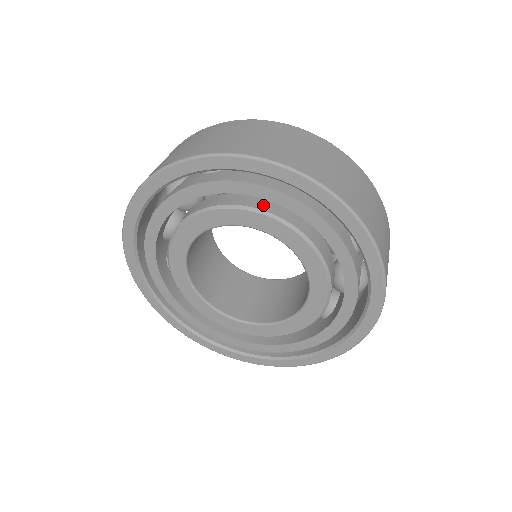
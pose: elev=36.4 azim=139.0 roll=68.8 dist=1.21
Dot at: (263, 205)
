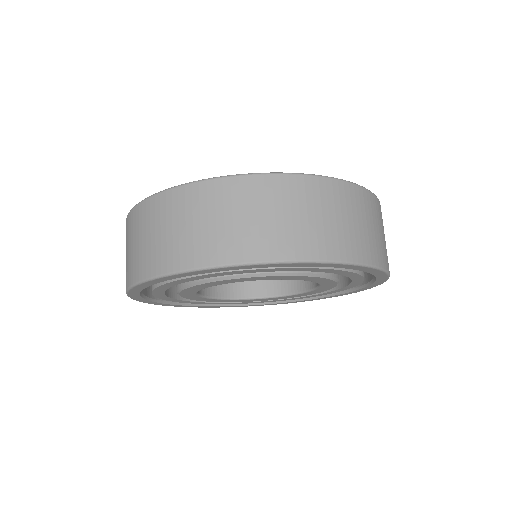
Dot at: occluded
